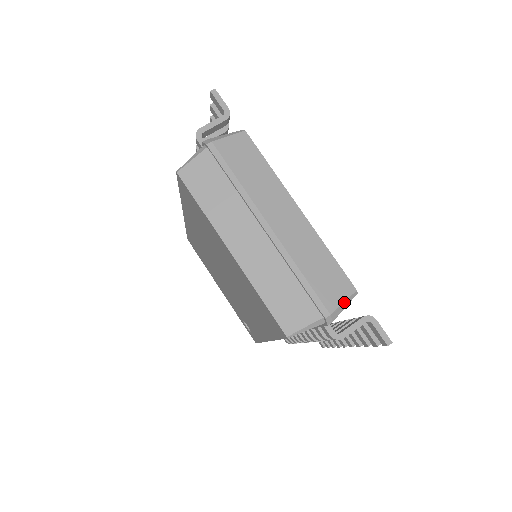
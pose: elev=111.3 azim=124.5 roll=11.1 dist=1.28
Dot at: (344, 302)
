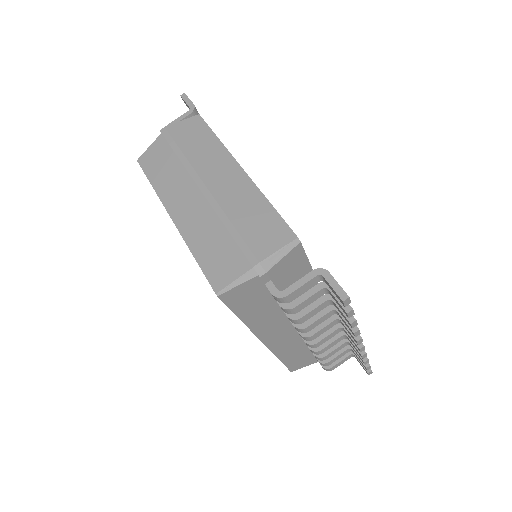
Dot at: (279, 250)
